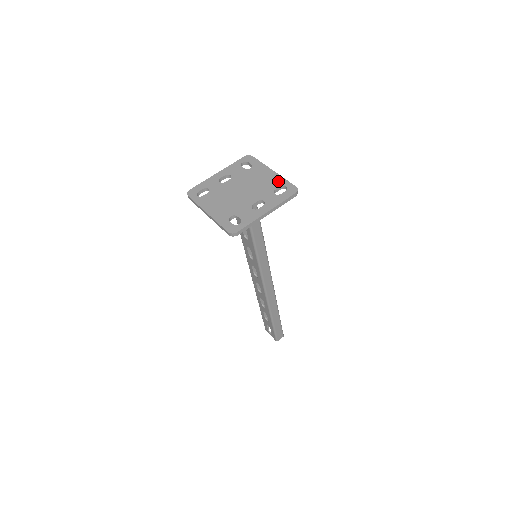
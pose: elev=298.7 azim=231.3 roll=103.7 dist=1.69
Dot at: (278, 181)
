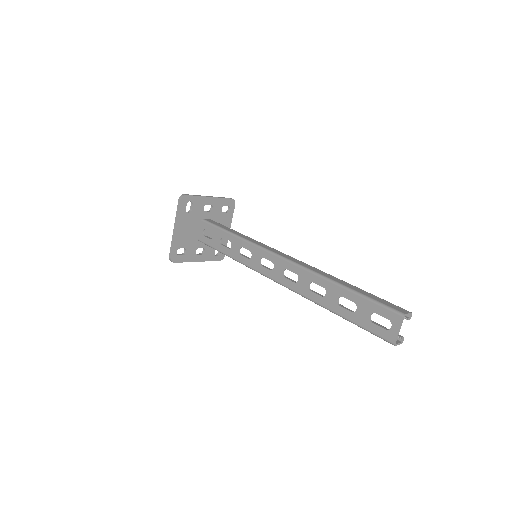
Dot at: (226, 217)
